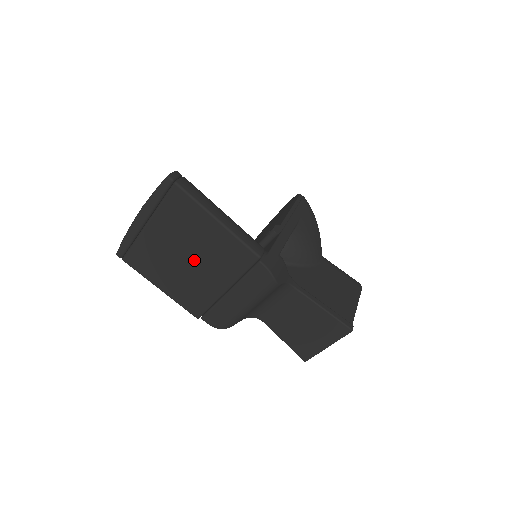
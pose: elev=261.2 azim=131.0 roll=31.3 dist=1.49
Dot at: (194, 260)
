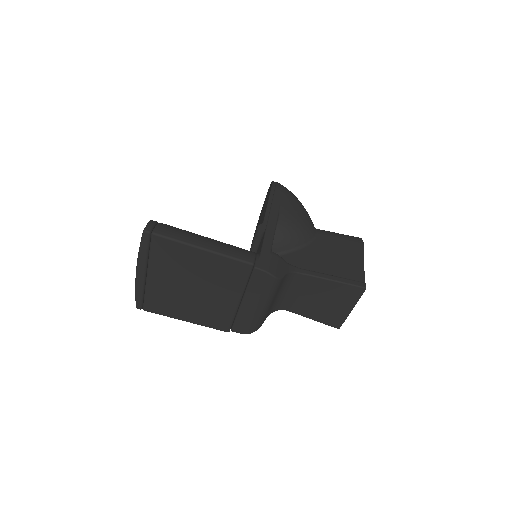
Dot at: (200, 288)
